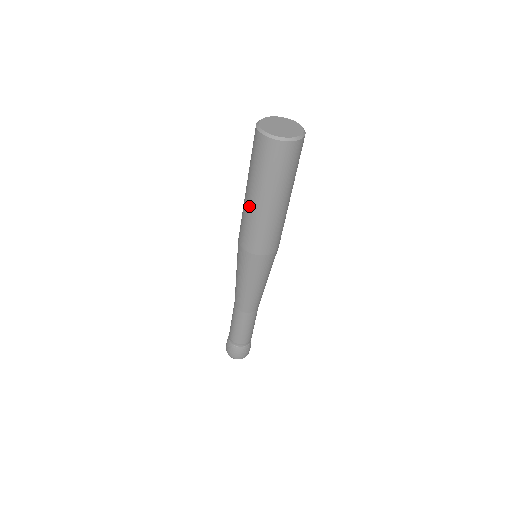
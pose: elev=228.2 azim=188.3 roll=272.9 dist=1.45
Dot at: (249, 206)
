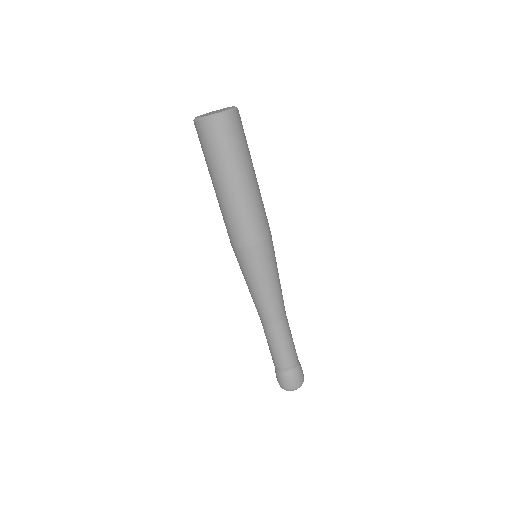
Dot at: (236, 196)
